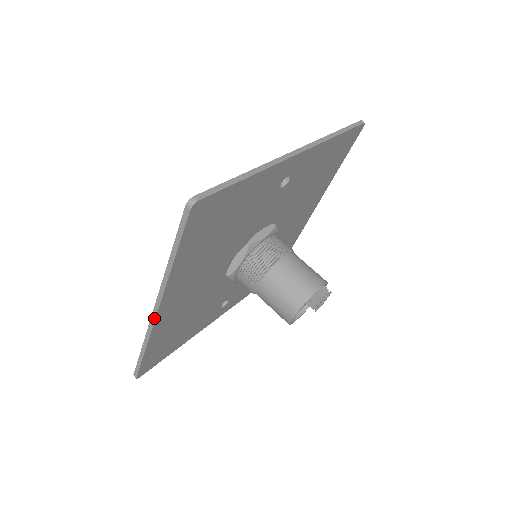
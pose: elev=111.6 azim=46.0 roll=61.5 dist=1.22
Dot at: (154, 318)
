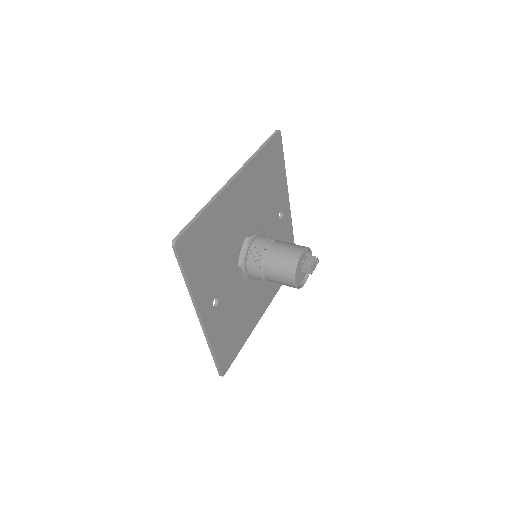
Dot at: (230, 182)
